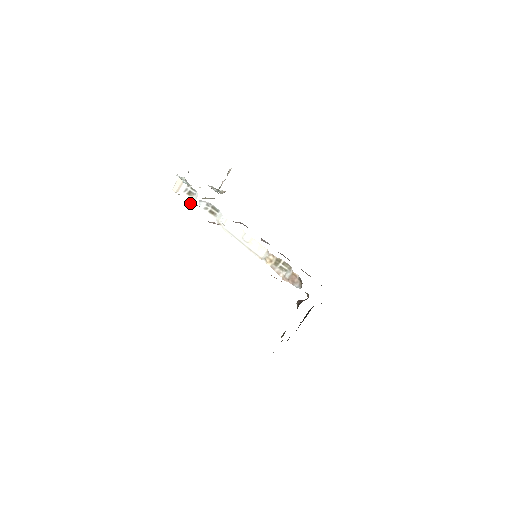
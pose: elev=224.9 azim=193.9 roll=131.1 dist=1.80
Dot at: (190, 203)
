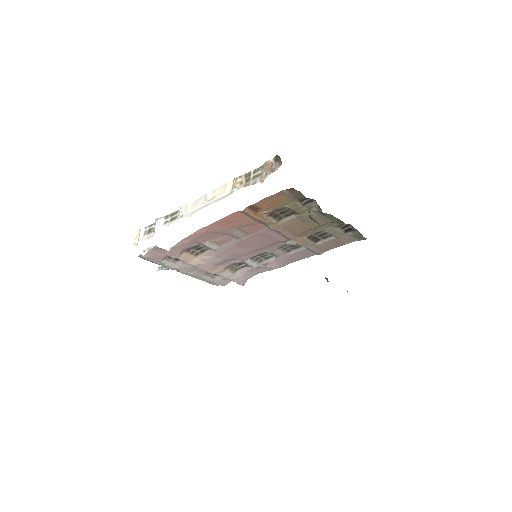
Dot at: (152, 236)
